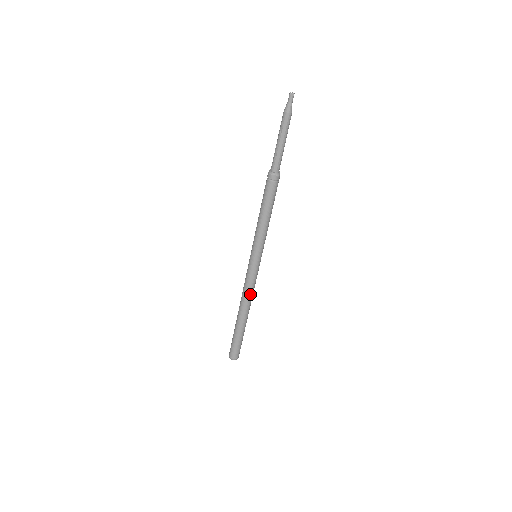
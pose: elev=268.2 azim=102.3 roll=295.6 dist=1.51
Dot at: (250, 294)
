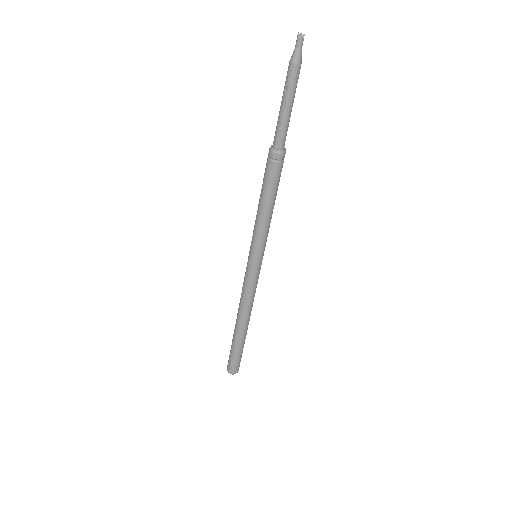
Dot at: (250, 302)
